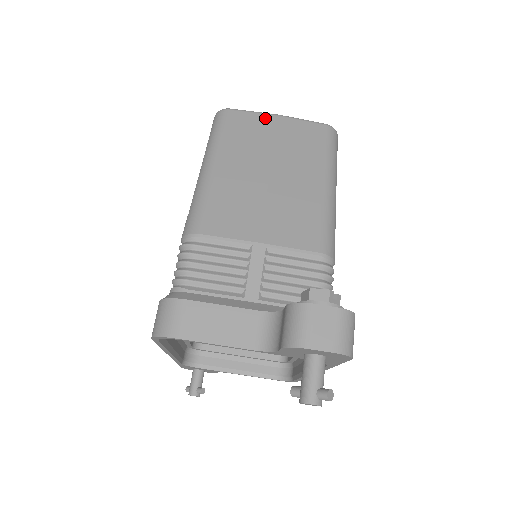
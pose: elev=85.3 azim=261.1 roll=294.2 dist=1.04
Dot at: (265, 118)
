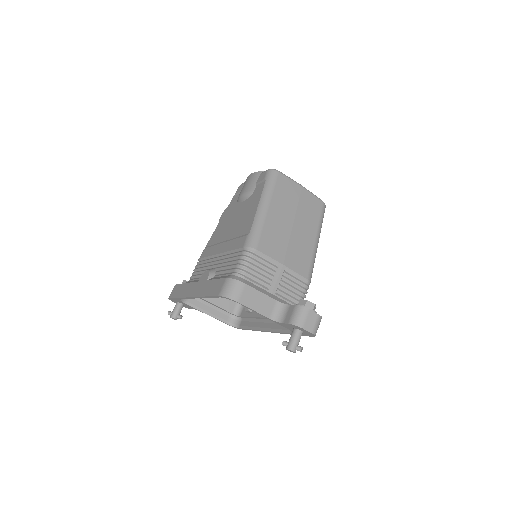
Dot at: (296, 186)
